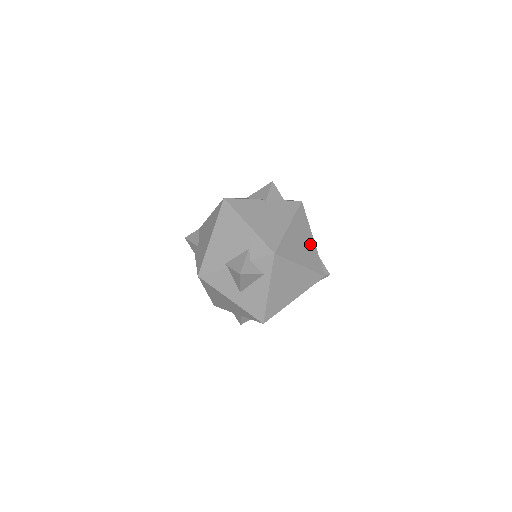
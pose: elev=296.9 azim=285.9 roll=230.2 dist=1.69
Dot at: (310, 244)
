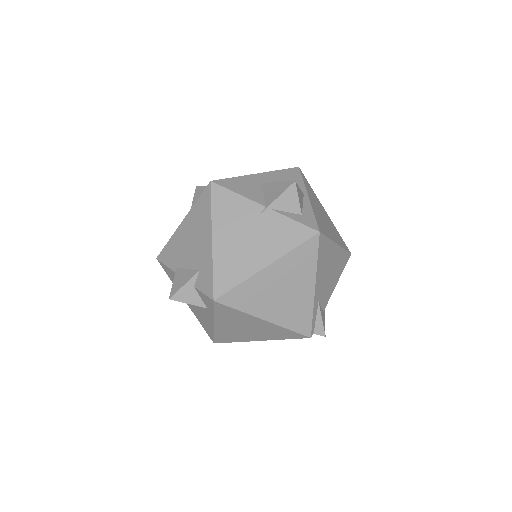
Dot at: (302, 294)
